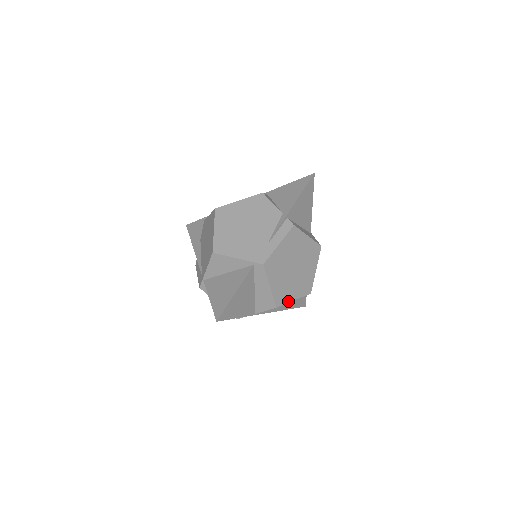
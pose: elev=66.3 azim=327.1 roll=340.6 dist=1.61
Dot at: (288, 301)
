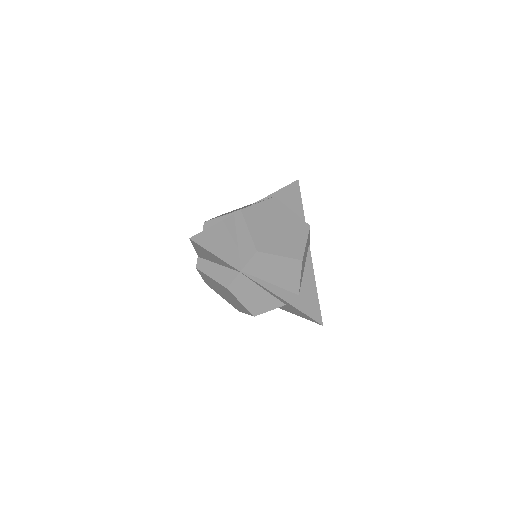
Dot at: (272, 253)
